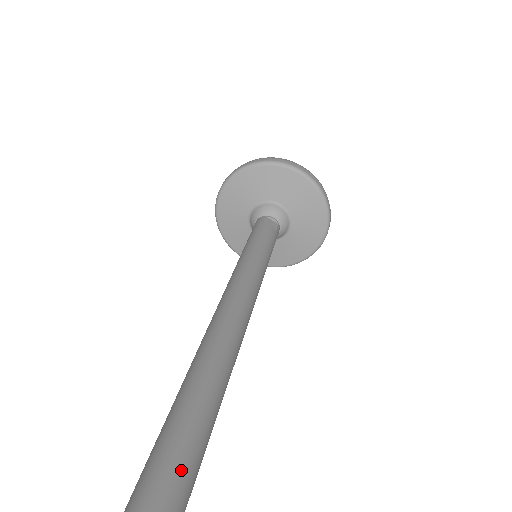
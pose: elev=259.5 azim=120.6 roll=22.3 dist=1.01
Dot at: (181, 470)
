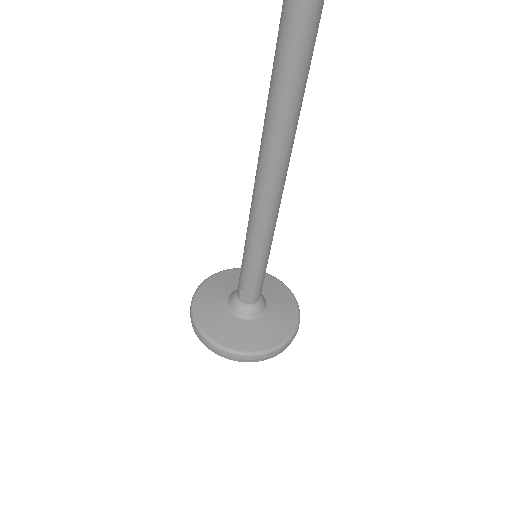
Dot at: occluded
